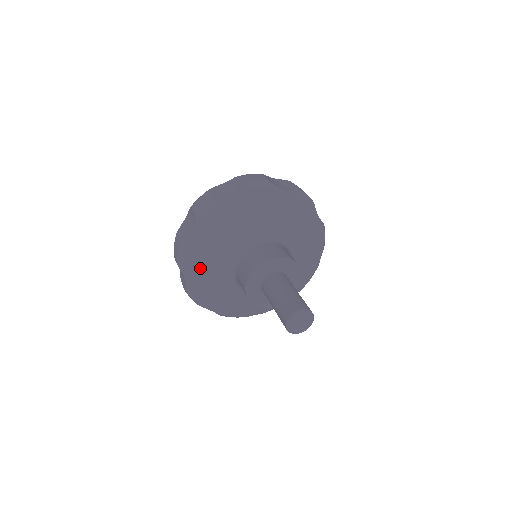
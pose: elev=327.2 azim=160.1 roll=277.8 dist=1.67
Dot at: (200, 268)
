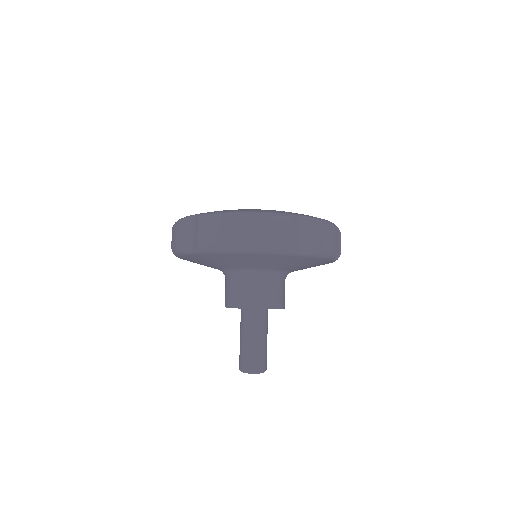
Dot at: (213, 259)
